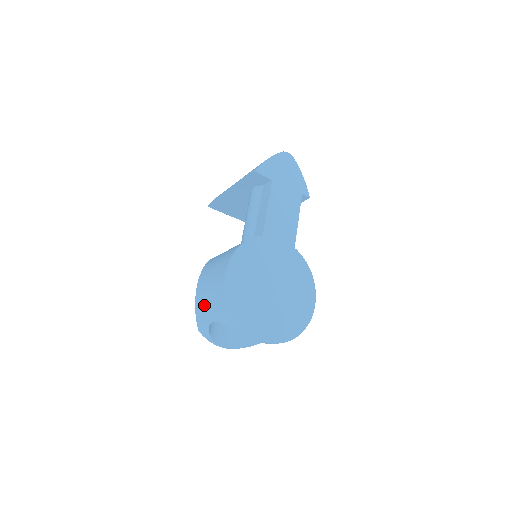
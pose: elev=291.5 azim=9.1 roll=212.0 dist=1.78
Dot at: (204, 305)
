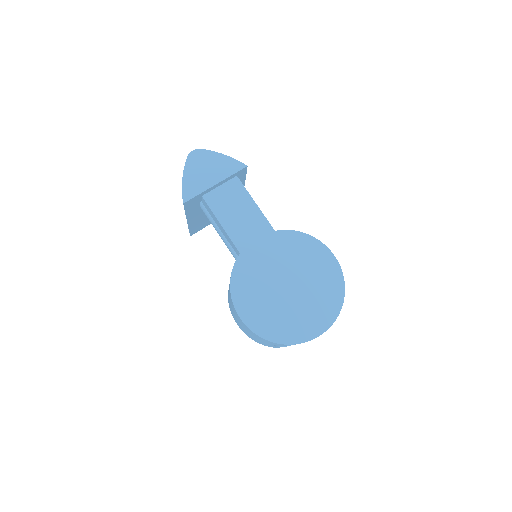
Dot at: (255, 339)
